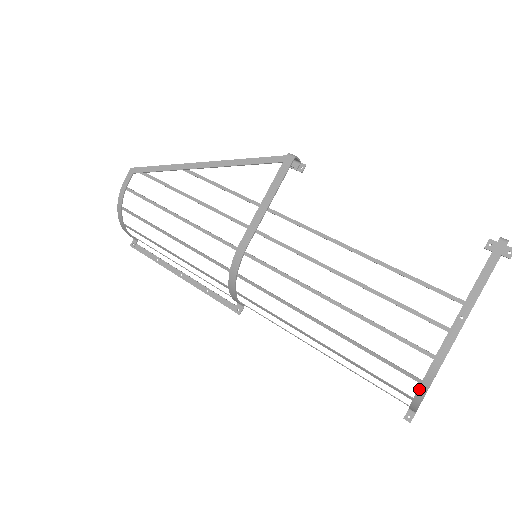
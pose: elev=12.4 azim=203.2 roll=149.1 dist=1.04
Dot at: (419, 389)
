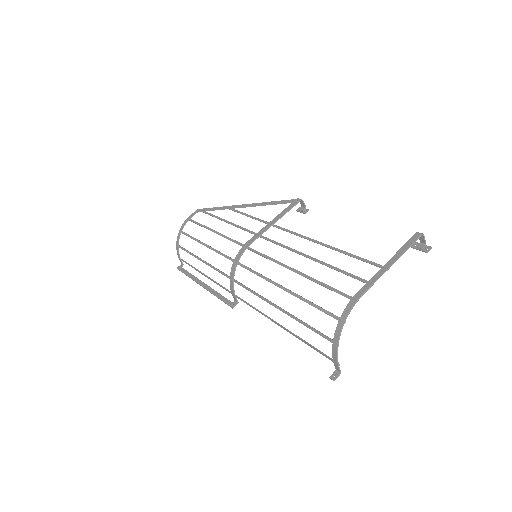
Dot at: (337, 326)
